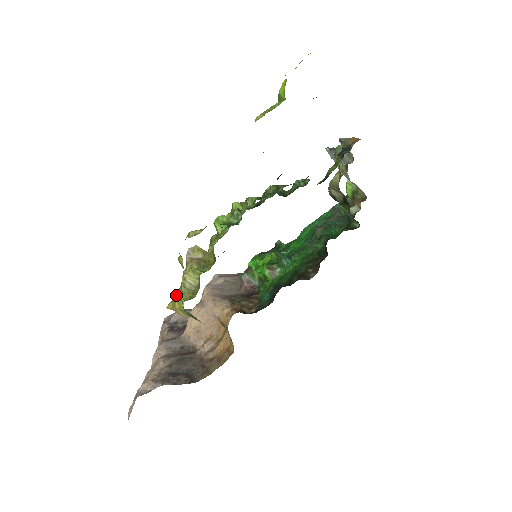
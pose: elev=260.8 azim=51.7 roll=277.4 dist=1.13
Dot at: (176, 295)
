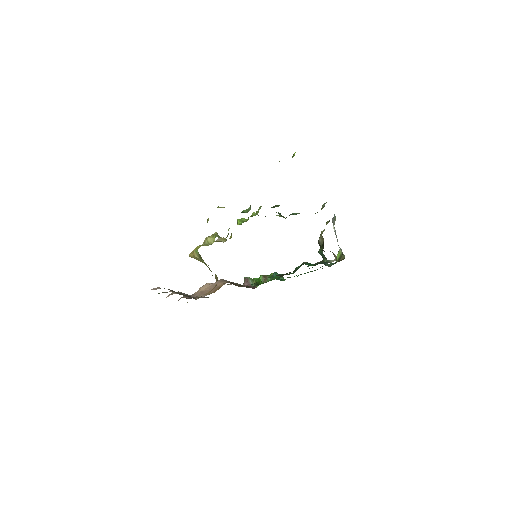
Dot at: occluded
